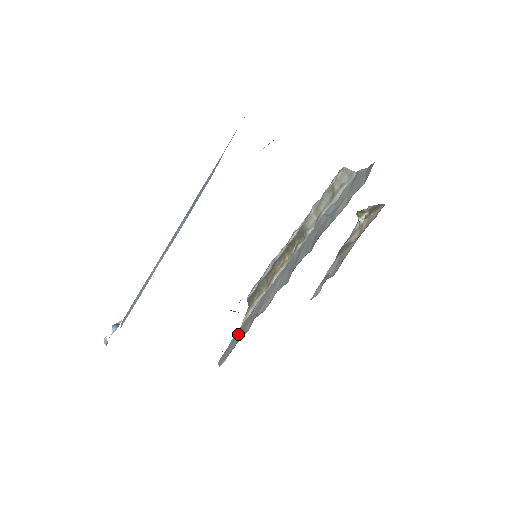
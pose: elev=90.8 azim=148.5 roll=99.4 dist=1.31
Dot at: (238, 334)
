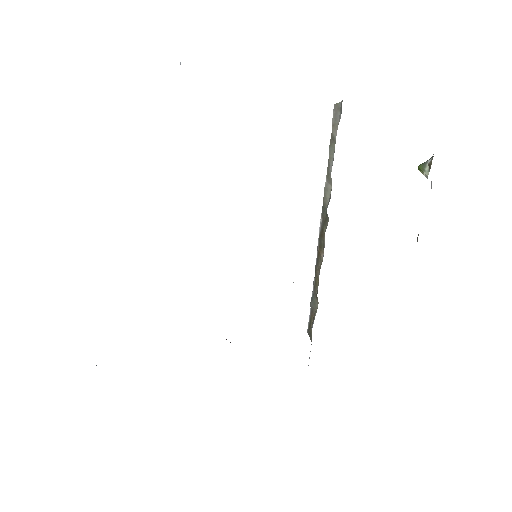
Dot at: occluded
